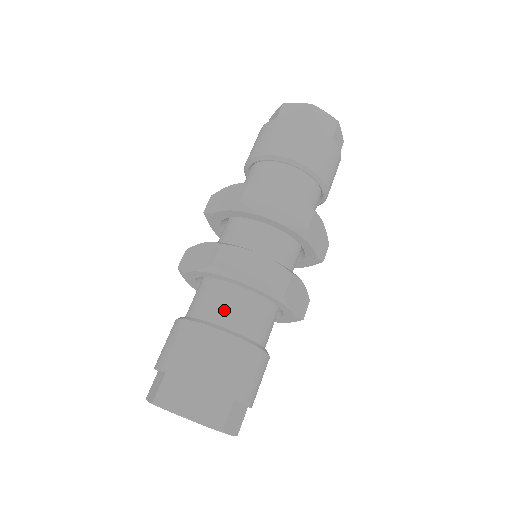
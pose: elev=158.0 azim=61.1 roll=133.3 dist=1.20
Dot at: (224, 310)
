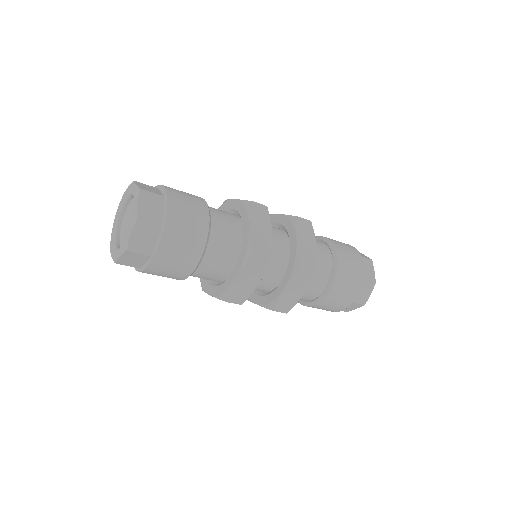
Dot at: occluded
